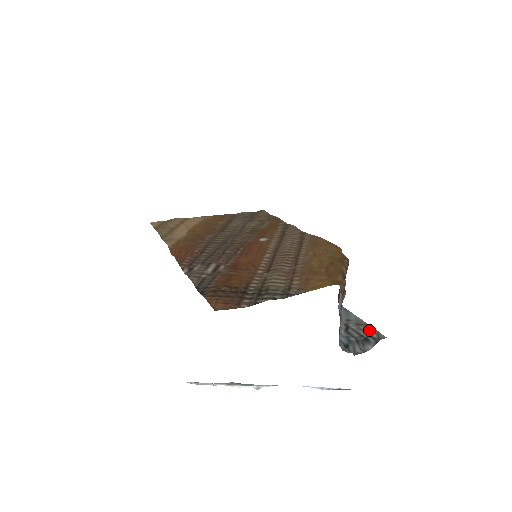
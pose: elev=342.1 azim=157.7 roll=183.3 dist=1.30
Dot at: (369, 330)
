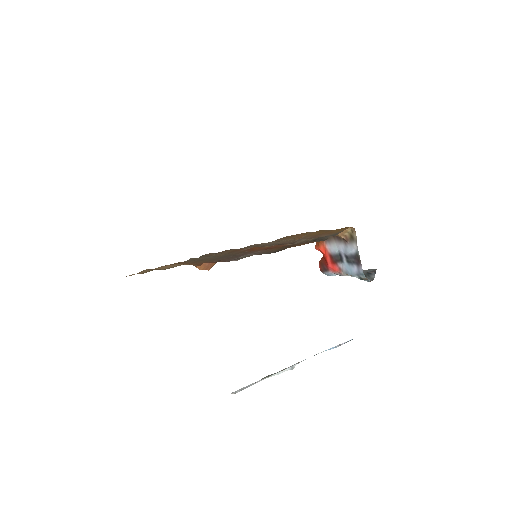
Dot at: (363, 271)
